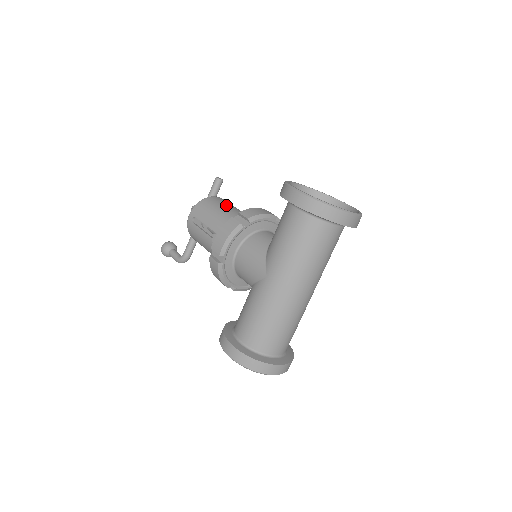
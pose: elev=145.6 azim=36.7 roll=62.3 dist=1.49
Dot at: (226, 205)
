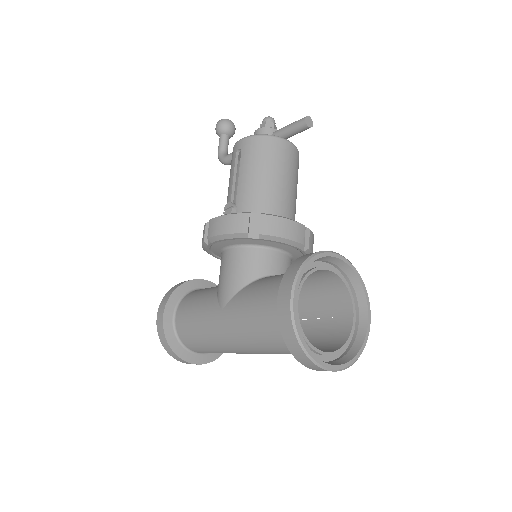
Dot at: (280, 169)
